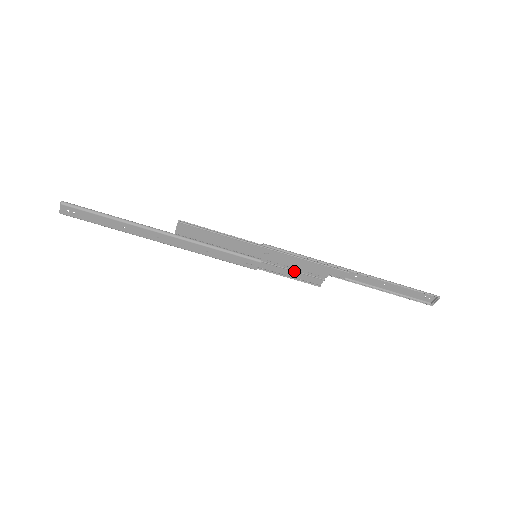
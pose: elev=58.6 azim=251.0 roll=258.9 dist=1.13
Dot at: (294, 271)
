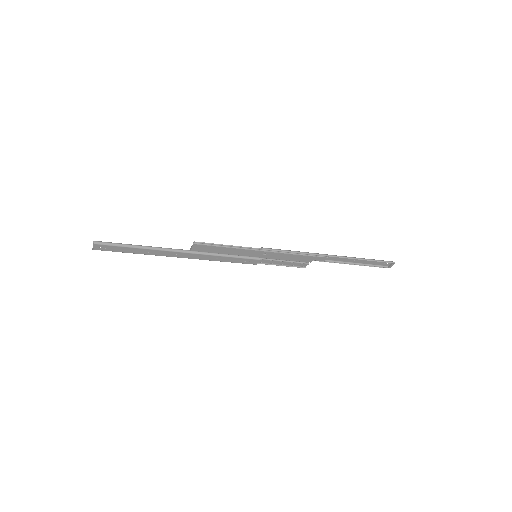
Dot at: (286, 261)
